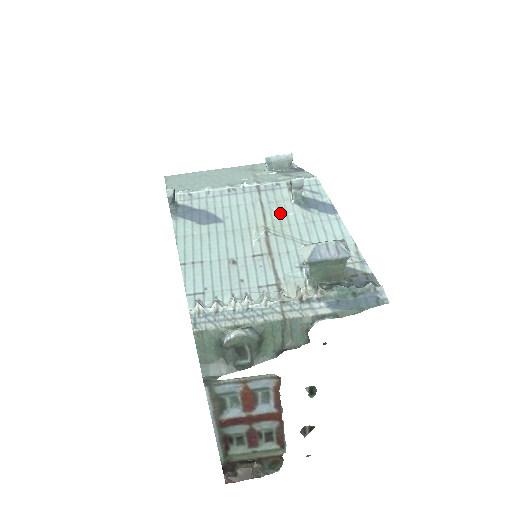
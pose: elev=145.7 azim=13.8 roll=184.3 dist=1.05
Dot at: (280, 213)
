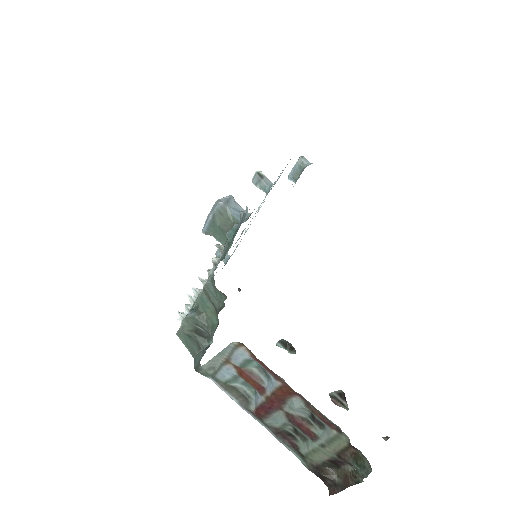
Dot at: occluded
